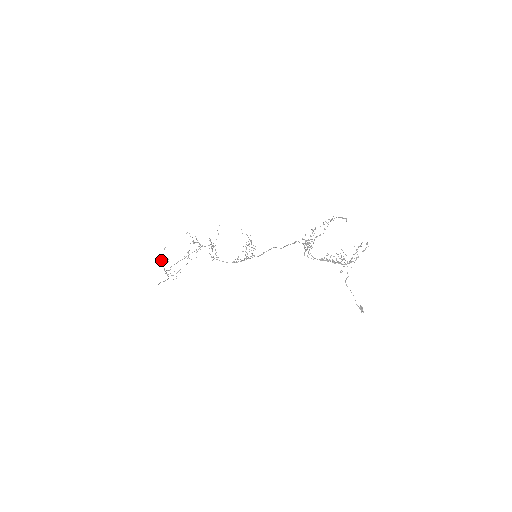
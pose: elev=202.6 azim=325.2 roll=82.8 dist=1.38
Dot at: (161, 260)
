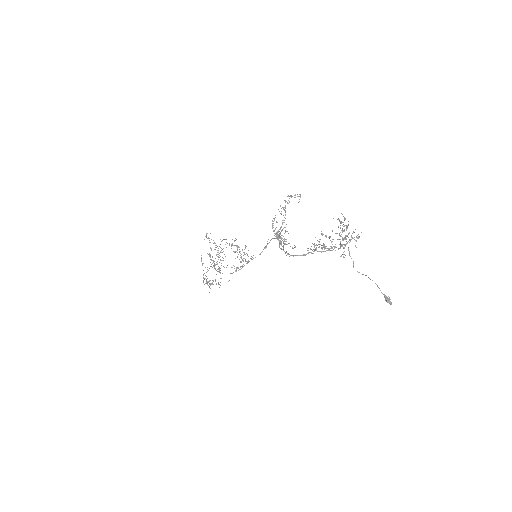
Dot at: (203, 270)
